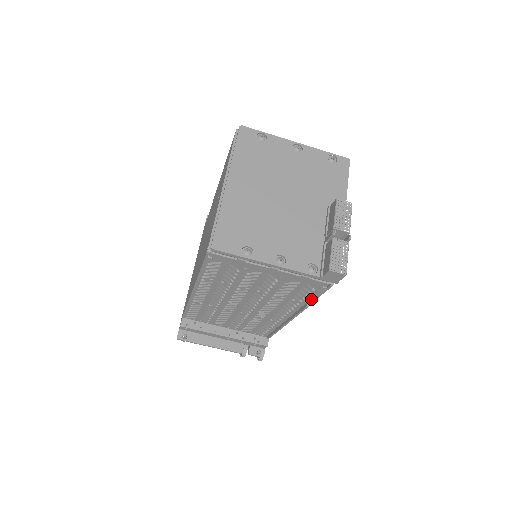
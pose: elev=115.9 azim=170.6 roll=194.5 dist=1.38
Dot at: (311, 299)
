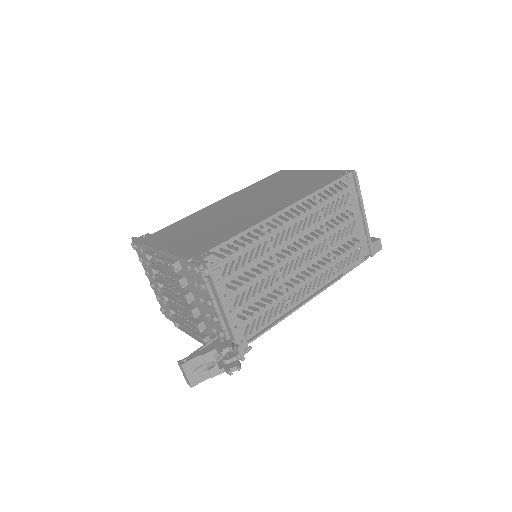
Dot at: (346, 271)
